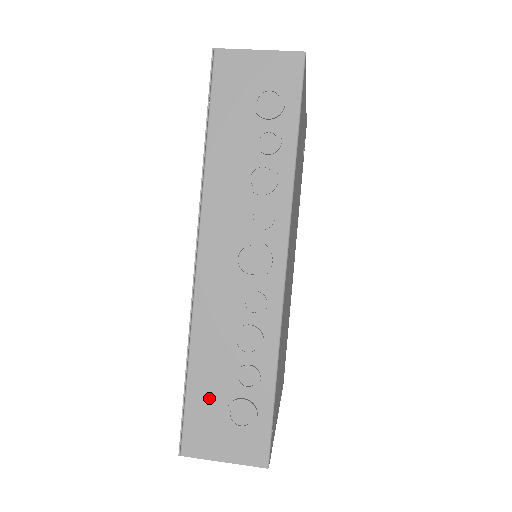
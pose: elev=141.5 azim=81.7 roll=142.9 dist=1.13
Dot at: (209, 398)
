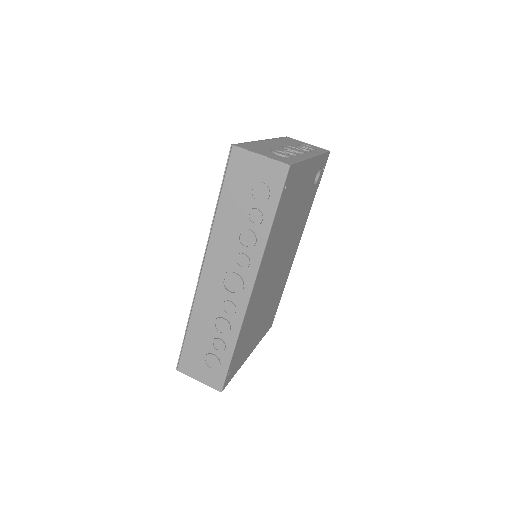
Dot at: (196, 348)
